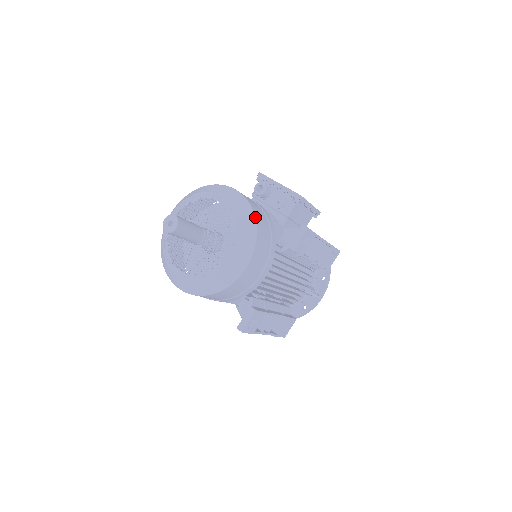
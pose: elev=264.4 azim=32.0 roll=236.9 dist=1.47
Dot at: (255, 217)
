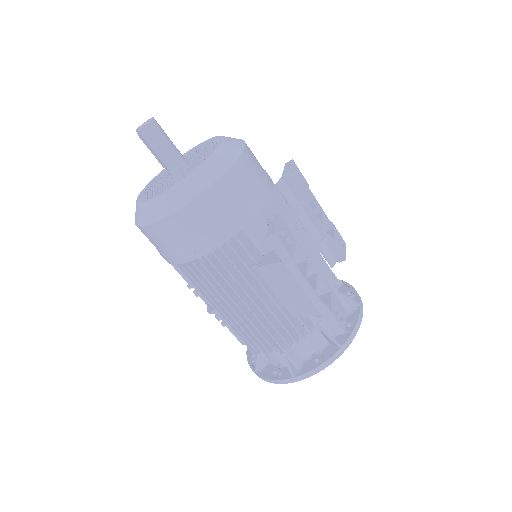
Dot at: occluded
